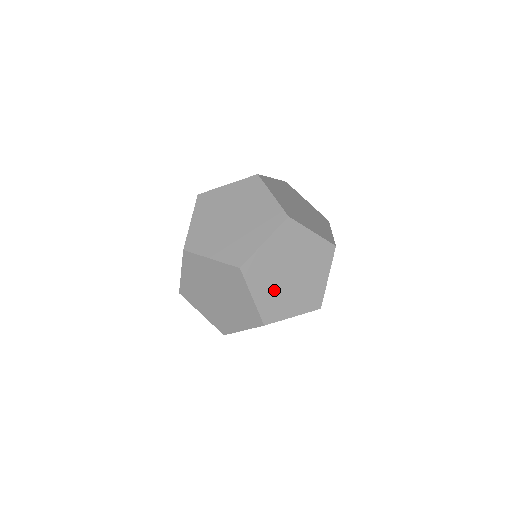
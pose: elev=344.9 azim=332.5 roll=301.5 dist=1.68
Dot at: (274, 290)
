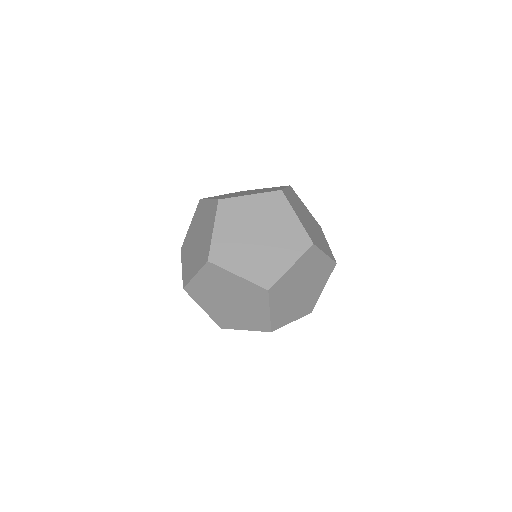
Dot at: (235, 238)
